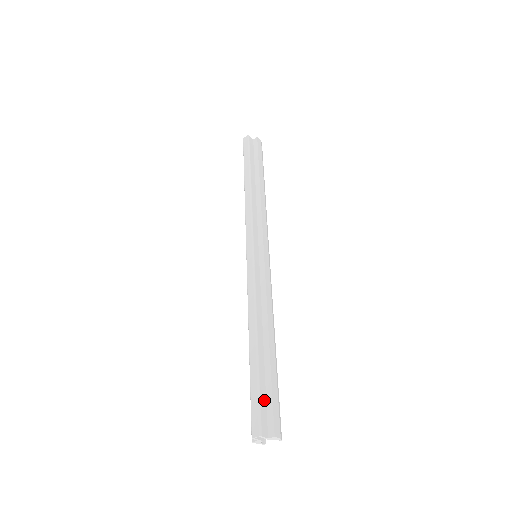
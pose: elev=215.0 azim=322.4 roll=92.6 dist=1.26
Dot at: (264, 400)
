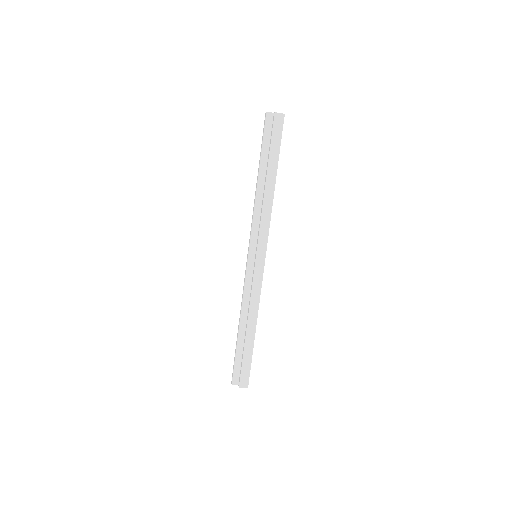
Dot at: (239, 365)
